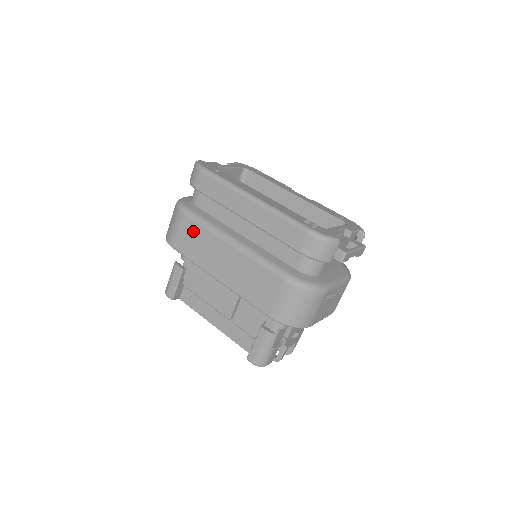
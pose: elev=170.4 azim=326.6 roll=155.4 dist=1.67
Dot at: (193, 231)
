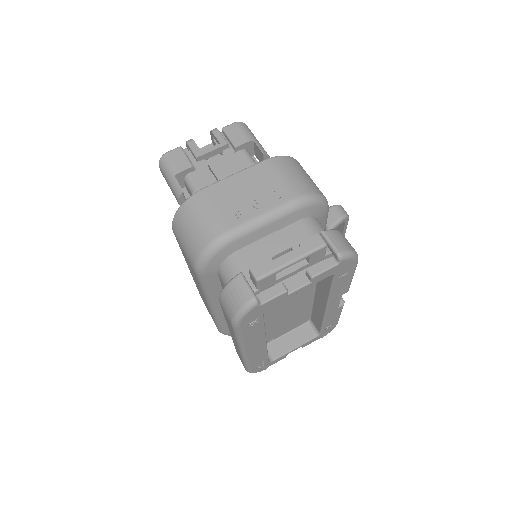
Dot at: (193, 272)
